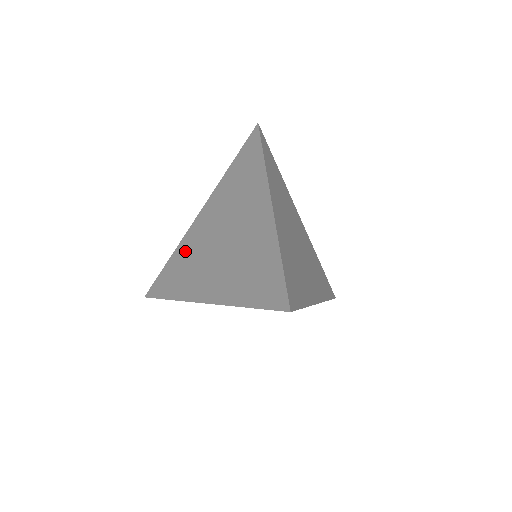
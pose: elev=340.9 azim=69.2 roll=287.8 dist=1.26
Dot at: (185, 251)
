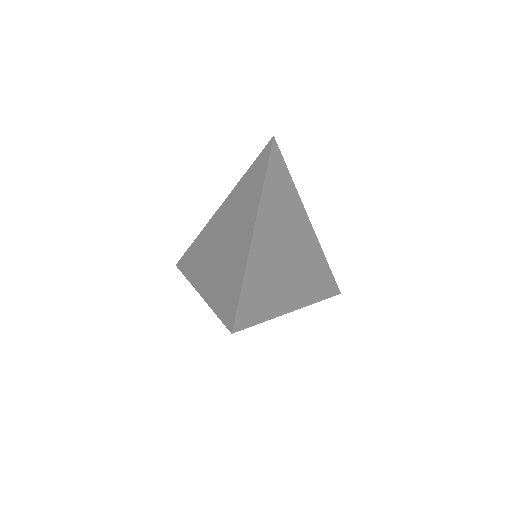
Dot at: (203, 239)
